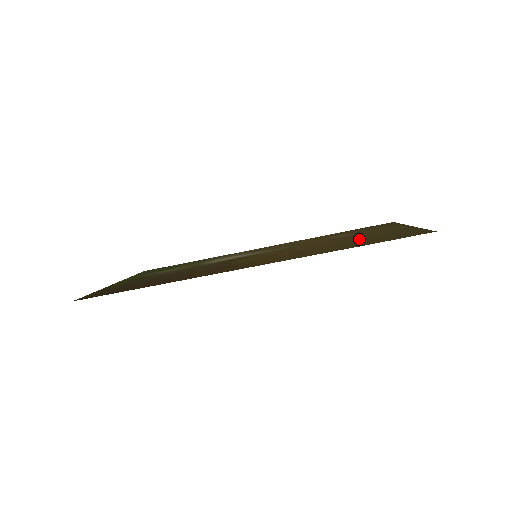
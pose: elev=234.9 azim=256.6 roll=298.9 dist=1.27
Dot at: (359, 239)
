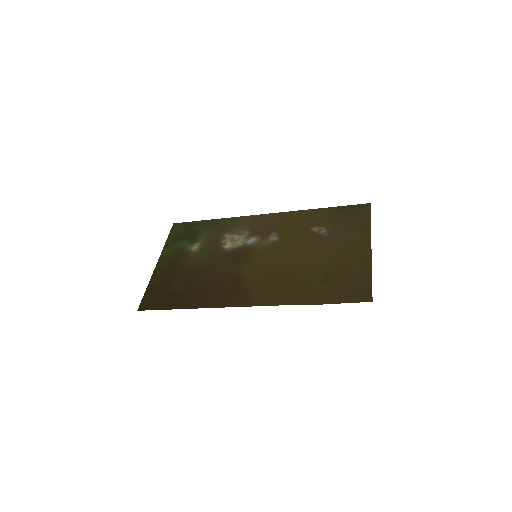
Dot at: (328, 270)
